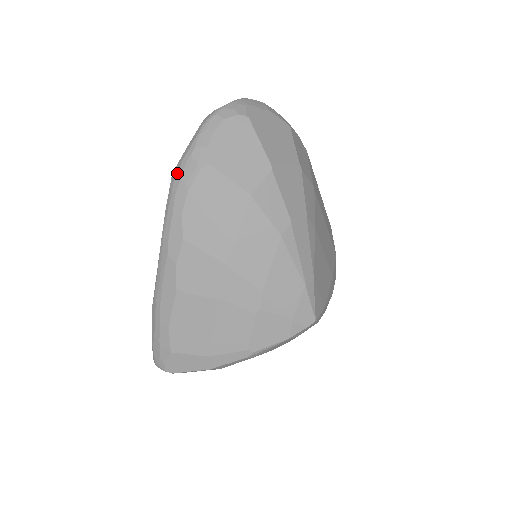
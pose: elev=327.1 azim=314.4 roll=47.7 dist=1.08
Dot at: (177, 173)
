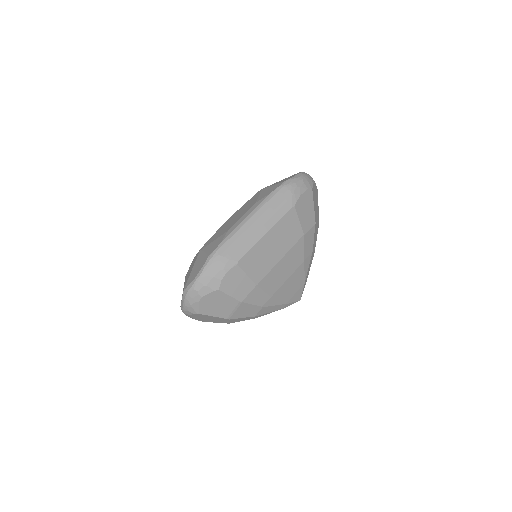
Dot at: occluded
